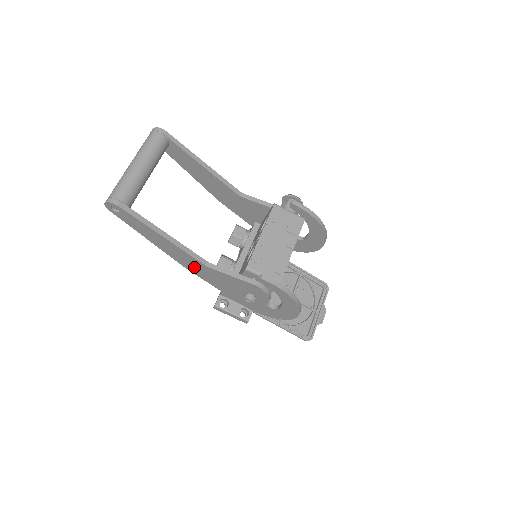
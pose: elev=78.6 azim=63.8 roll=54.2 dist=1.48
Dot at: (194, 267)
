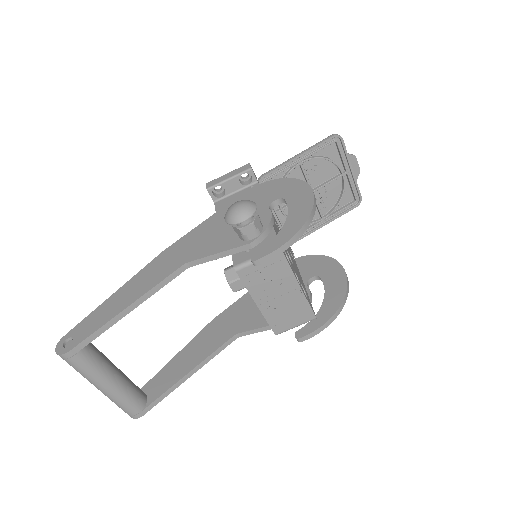
Dot at: occluded
